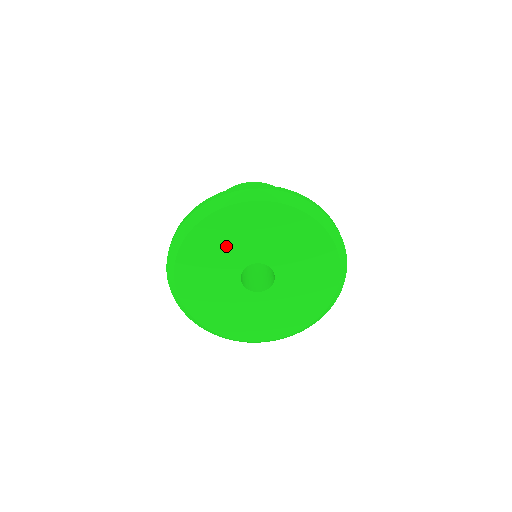
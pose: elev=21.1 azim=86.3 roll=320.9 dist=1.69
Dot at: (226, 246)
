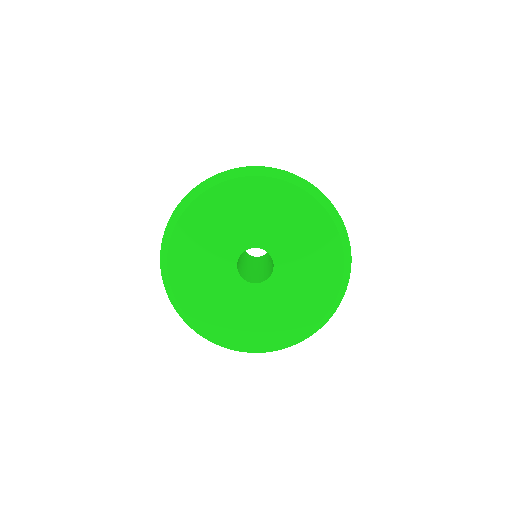
Dot at: (217, 232)
